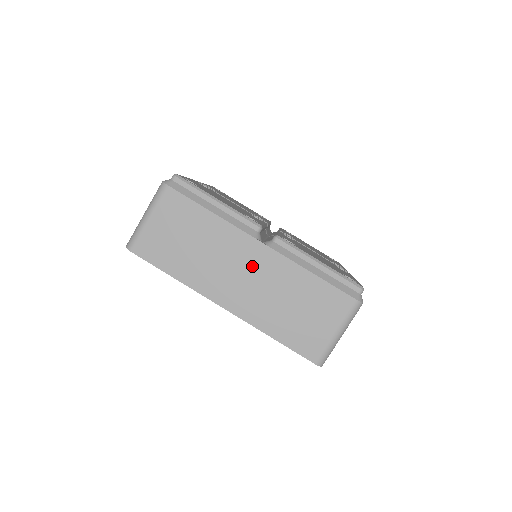
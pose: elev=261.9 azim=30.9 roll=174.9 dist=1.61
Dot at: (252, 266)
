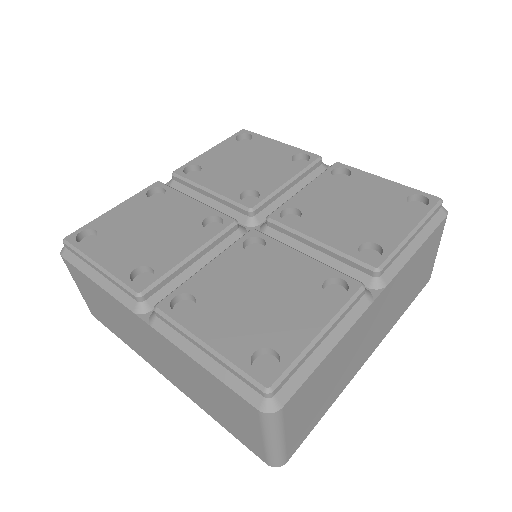
Dot at: (378, 314)
